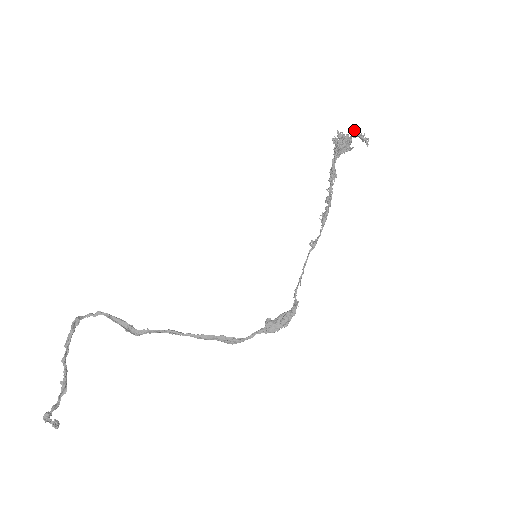
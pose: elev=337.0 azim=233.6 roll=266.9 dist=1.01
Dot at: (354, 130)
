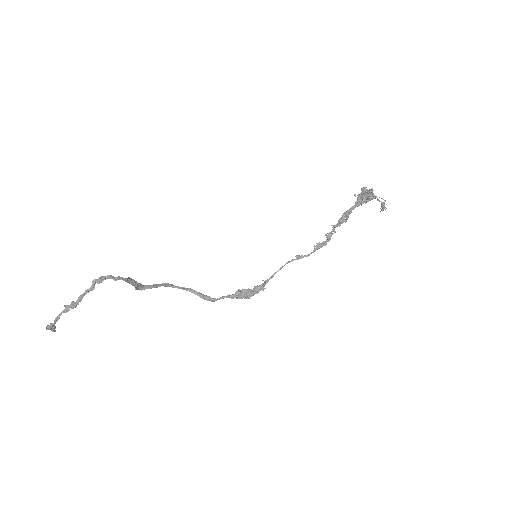
Dot at: occluded
